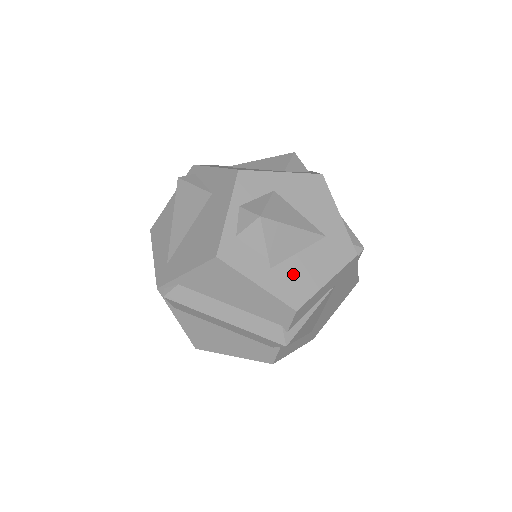
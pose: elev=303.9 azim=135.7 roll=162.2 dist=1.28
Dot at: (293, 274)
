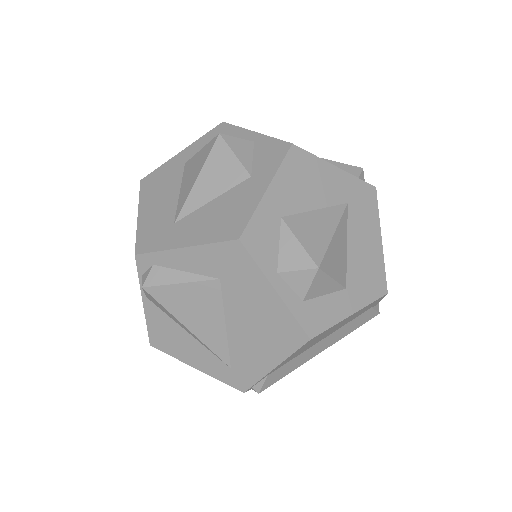
Dot at: (361, 269)
